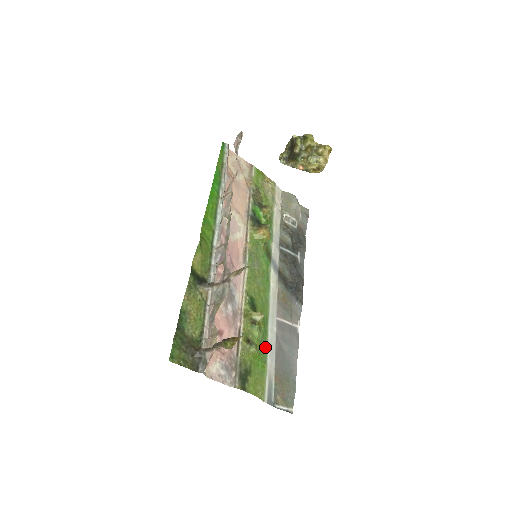
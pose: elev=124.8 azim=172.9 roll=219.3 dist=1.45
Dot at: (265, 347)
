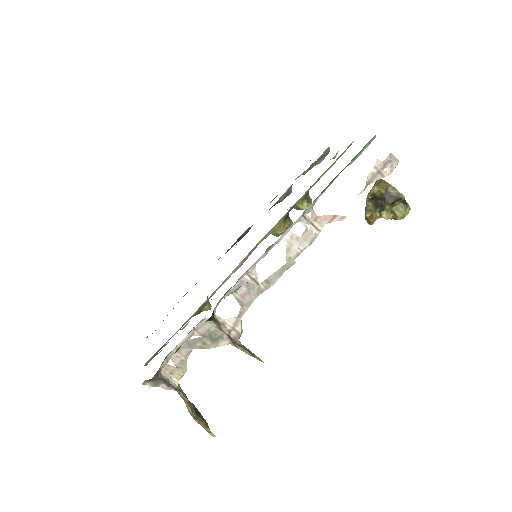
Dot at: occluded
